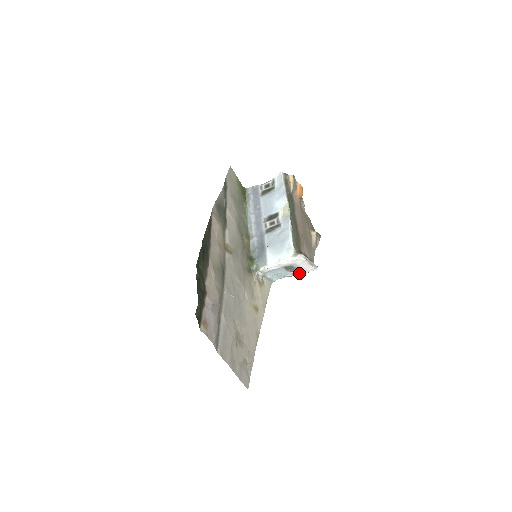
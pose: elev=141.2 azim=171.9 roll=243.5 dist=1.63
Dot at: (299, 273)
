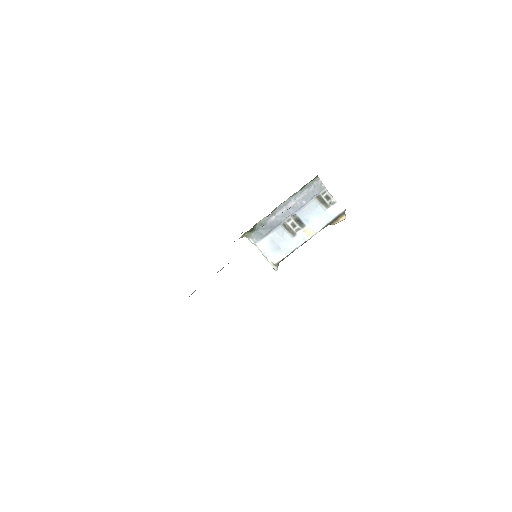
Dot at: occluded
